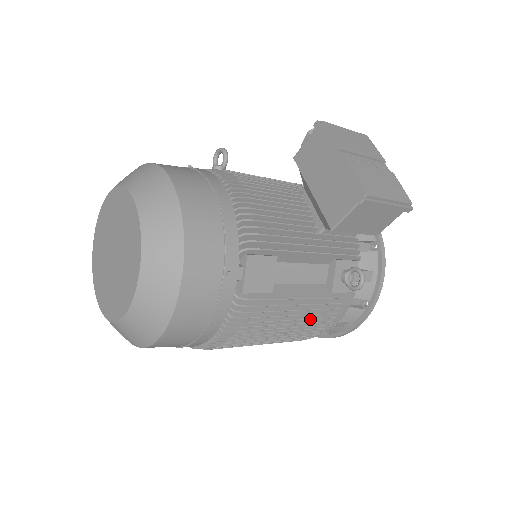
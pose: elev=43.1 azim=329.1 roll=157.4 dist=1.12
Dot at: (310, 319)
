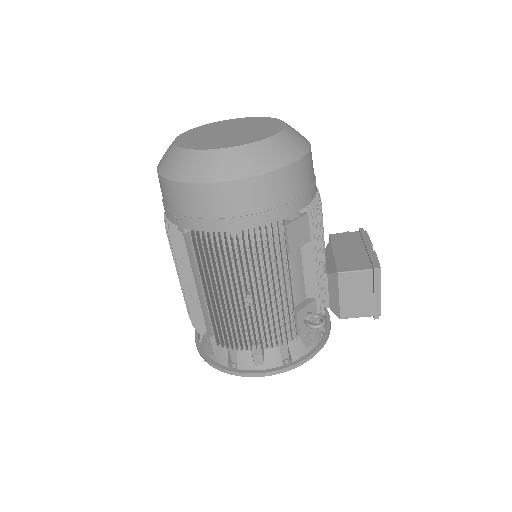
Dot at: (271, 311)
